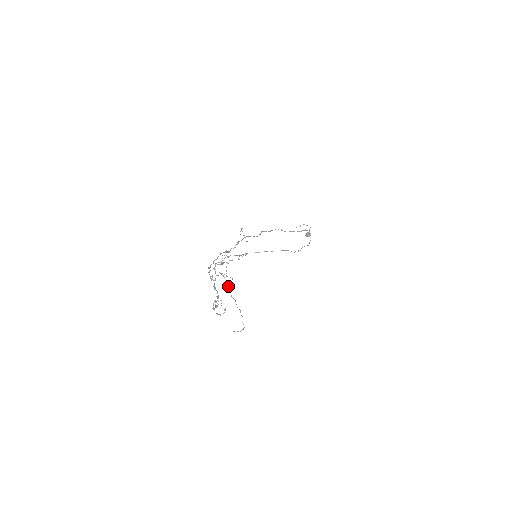
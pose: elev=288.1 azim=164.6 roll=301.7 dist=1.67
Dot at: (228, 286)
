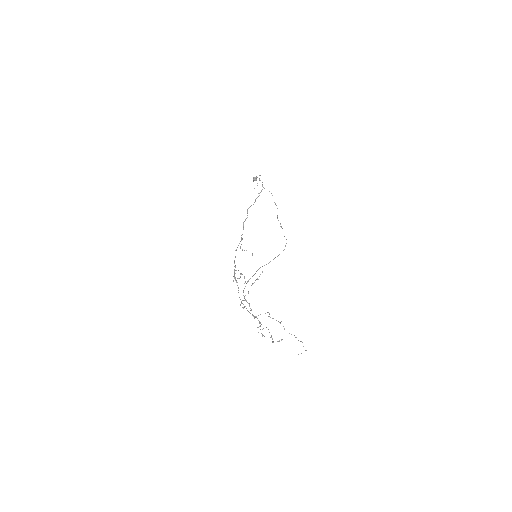
Dot at: (283, 326)
